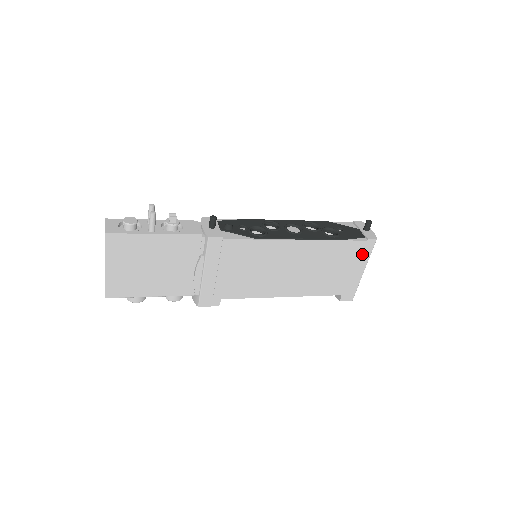
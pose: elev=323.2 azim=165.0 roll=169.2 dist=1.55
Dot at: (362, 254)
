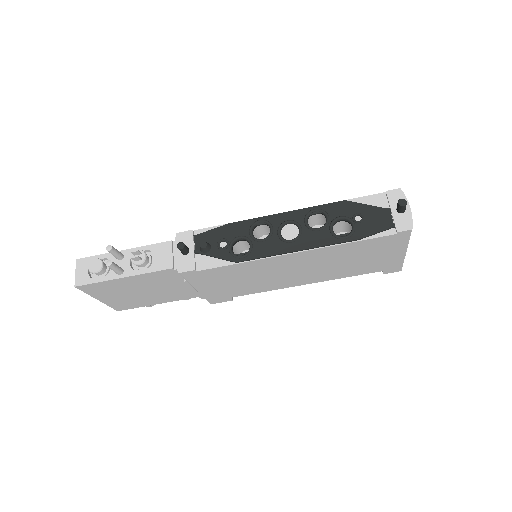
Dot at: (395, 243)
